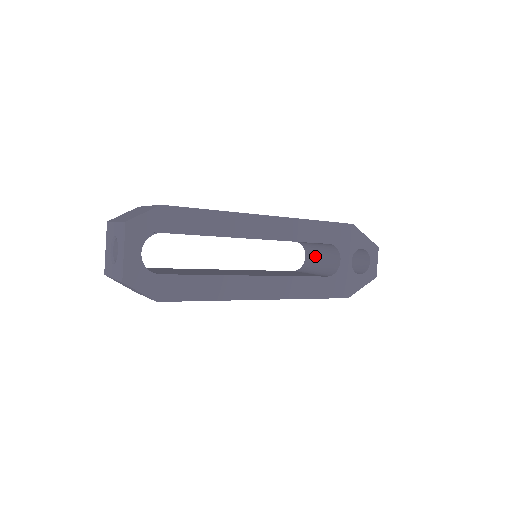
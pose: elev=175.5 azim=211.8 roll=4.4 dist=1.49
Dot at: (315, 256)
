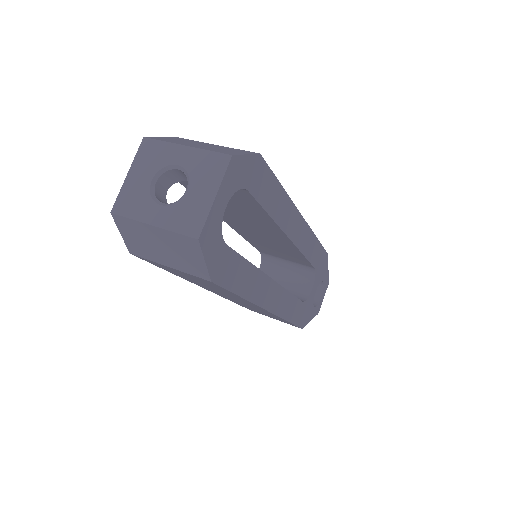
Dot at: (275, 274)
